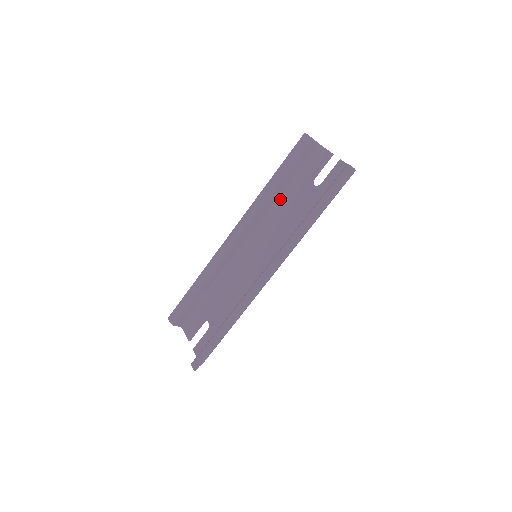
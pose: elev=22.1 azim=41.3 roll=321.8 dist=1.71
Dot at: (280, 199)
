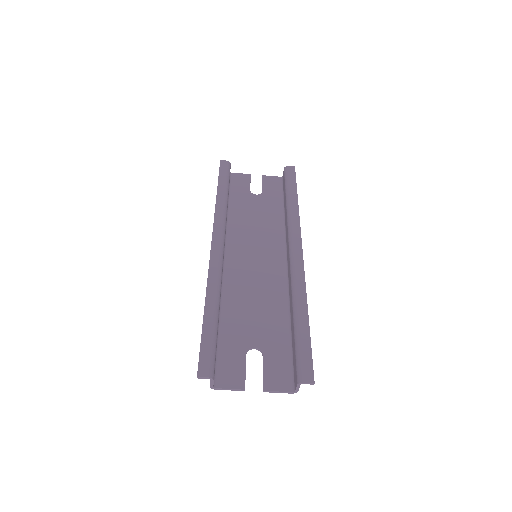
Dot at: (230, 213)
